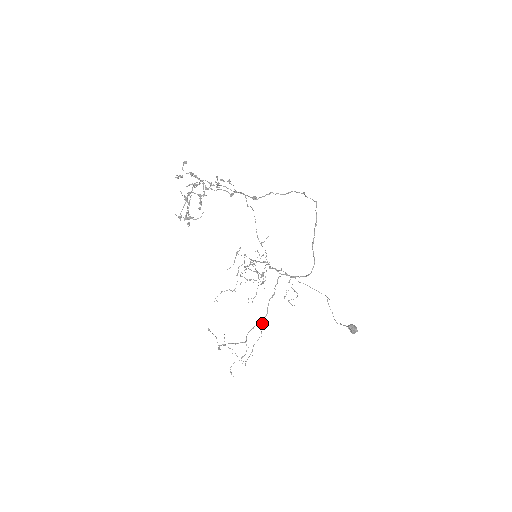
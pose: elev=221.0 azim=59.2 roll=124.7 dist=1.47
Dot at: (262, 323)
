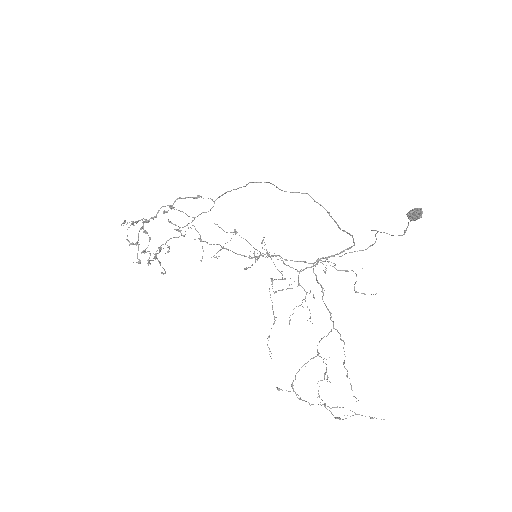
Dot at: occluded
